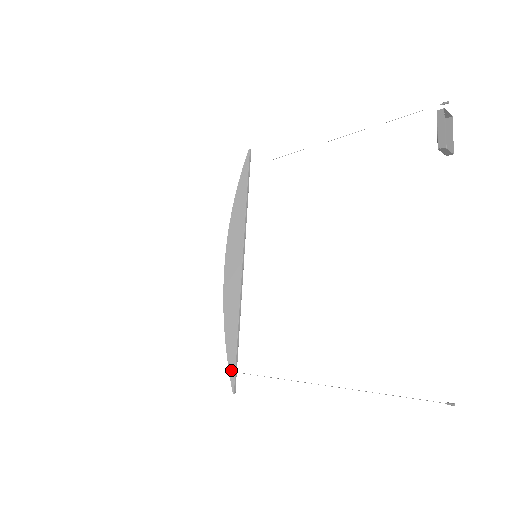
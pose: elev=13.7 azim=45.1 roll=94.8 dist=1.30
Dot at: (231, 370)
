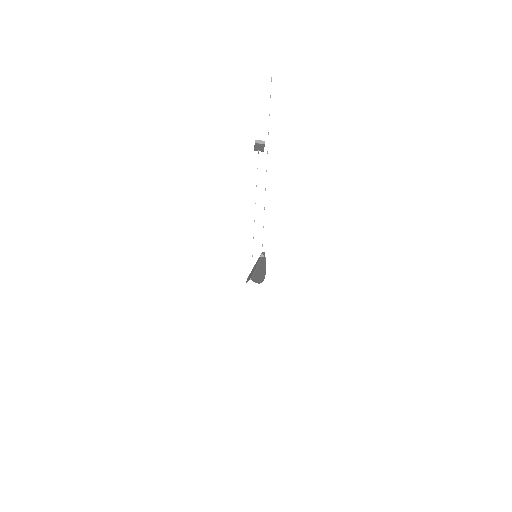
Dot at: (258, 259)
